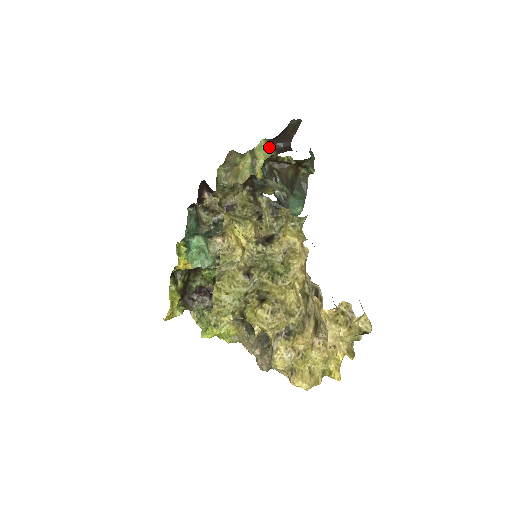
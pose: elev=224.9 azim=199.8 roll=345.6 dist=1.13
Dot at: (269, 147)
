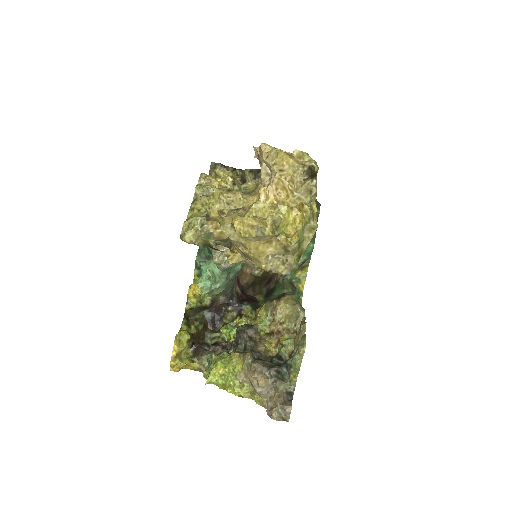
Dot at: occluded
